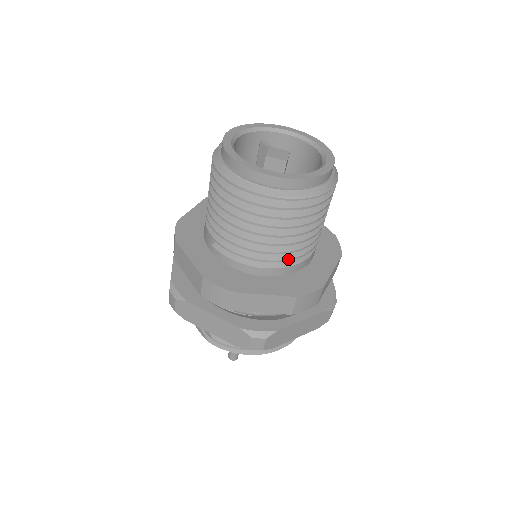
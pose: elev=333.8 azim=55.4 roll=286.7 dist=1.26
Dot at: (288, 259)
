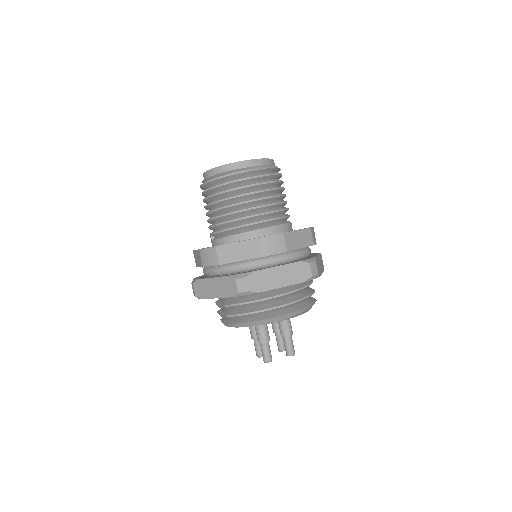
Dot at: (254, 223)
